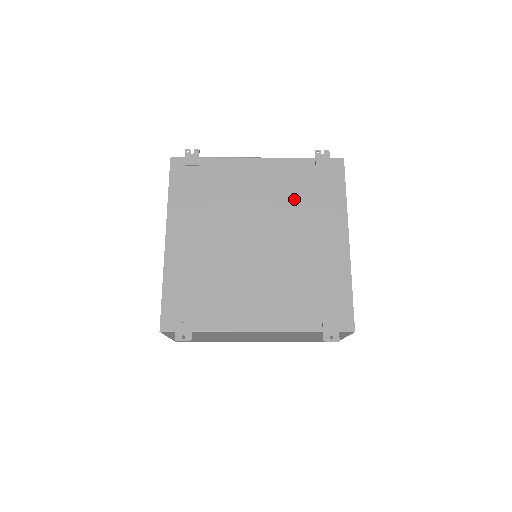
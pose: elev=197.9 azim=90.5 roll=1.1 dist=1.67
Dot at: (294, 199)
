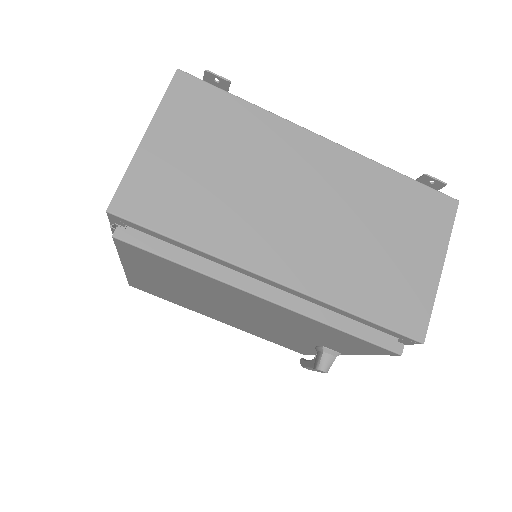
Dot at: occluded
